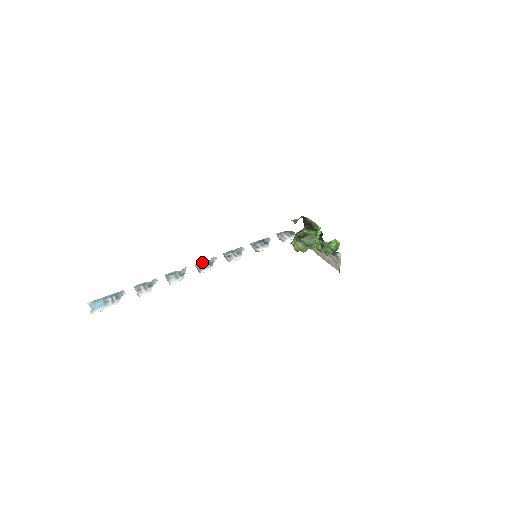
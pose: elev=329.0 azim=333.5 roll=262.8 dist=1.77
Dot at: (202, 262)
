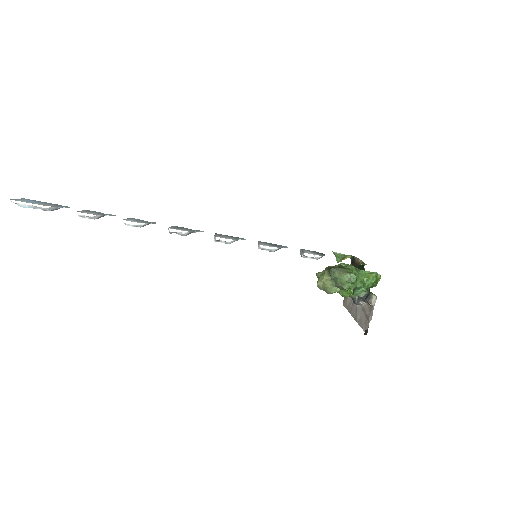
Dot at: (183, 227)
